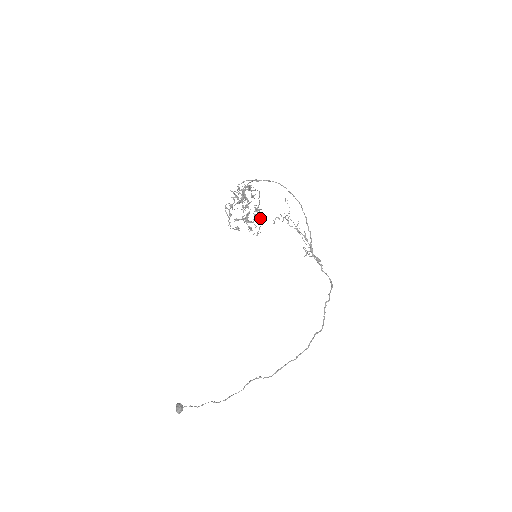
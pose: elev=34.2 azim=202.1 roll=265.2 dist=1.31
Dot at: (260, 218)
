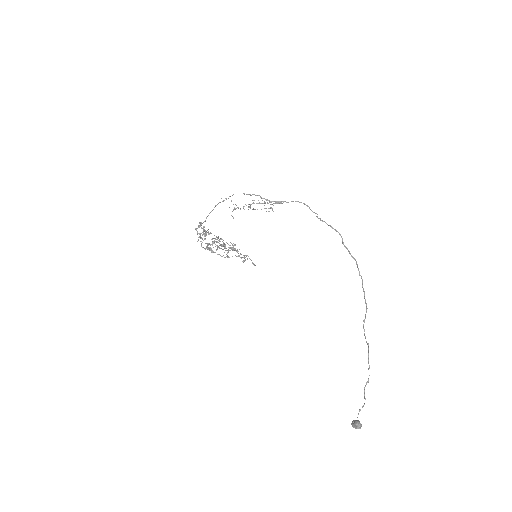
Dot at: occluded
